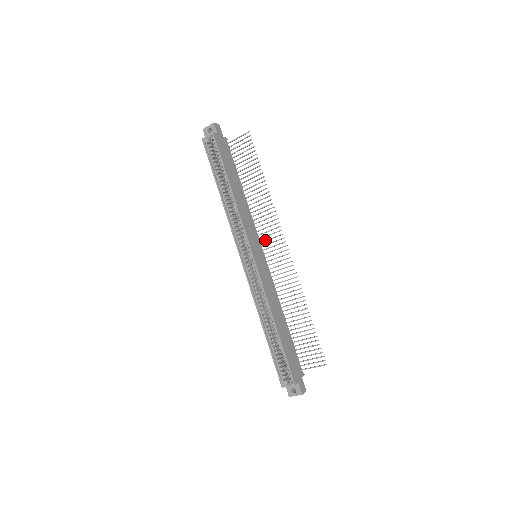
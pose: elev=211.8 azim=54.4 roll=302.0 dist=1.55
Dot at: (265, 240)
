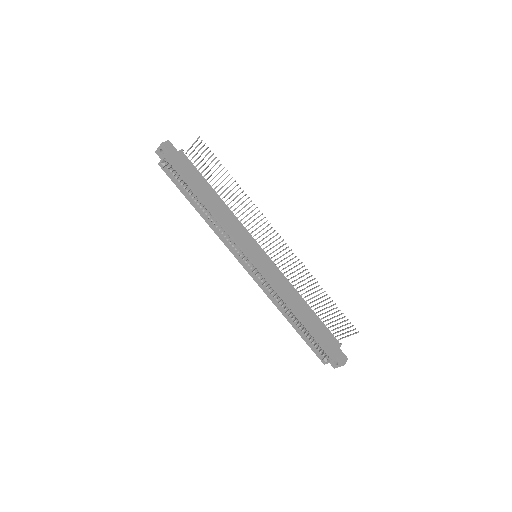
Dot at: (259, 236)
